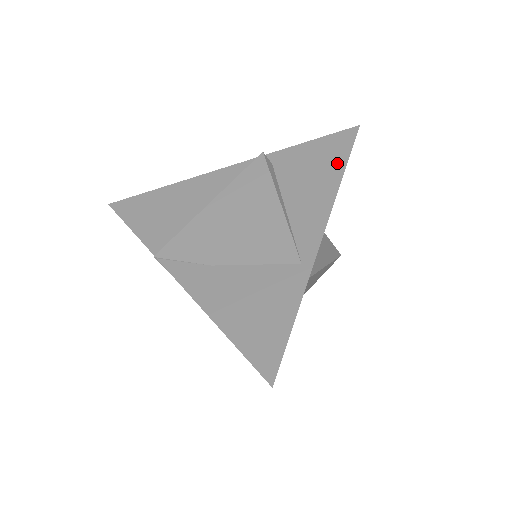
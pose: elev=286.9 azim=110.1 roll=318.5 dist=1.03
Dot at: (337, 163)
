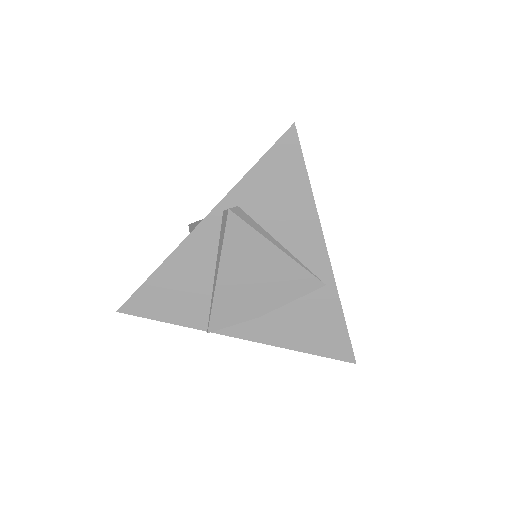
Dot at: (299, 181)
